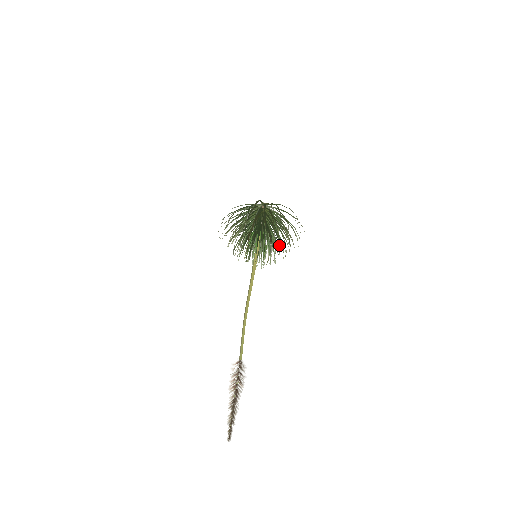
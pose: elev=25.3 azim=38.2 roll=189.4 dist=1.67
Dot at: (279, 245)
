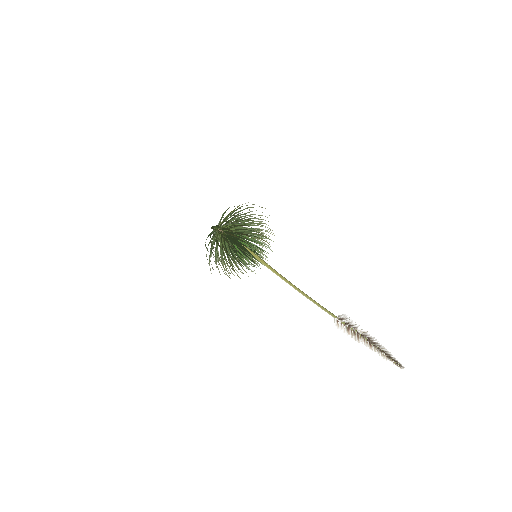
Dot at: occluded
